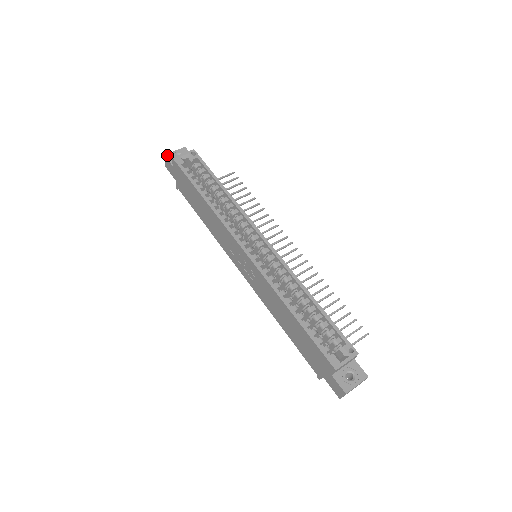
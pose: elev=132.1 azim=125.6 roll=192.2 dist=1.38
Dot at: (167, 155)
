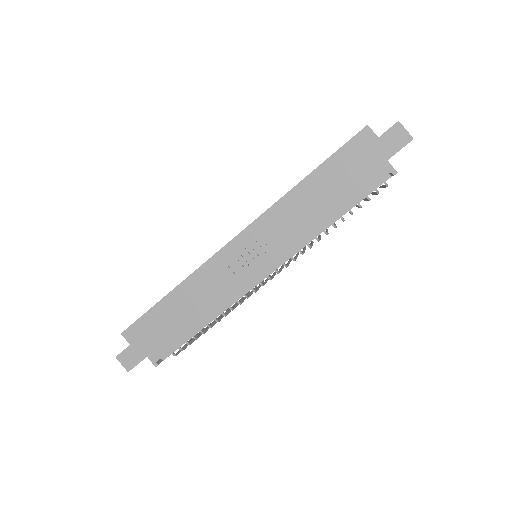
Dot at: (118, 355)
